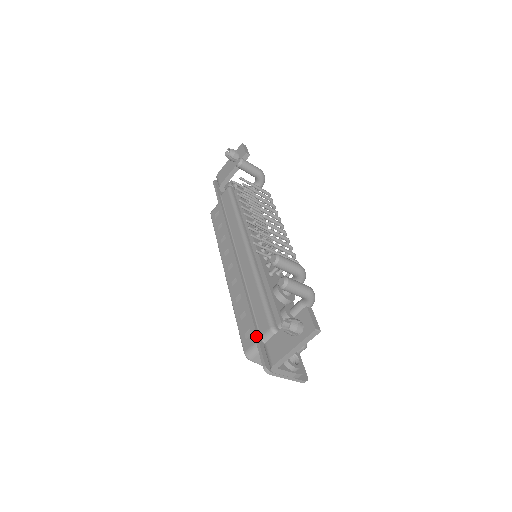
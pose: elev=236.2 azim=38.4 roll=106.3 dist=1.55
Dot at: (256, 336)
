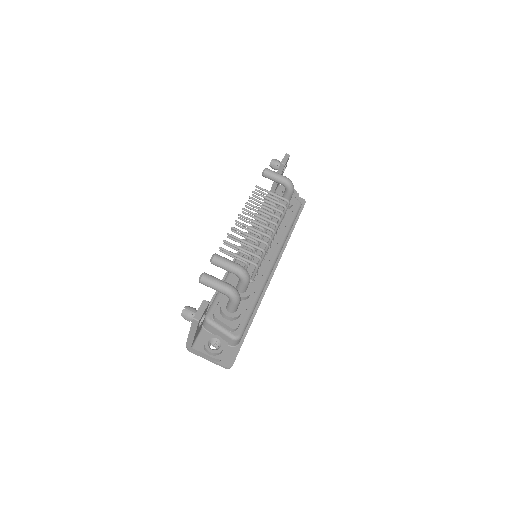
Dot at: occluded
